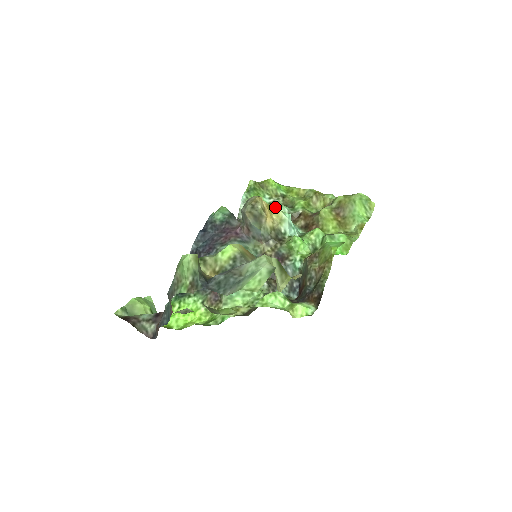
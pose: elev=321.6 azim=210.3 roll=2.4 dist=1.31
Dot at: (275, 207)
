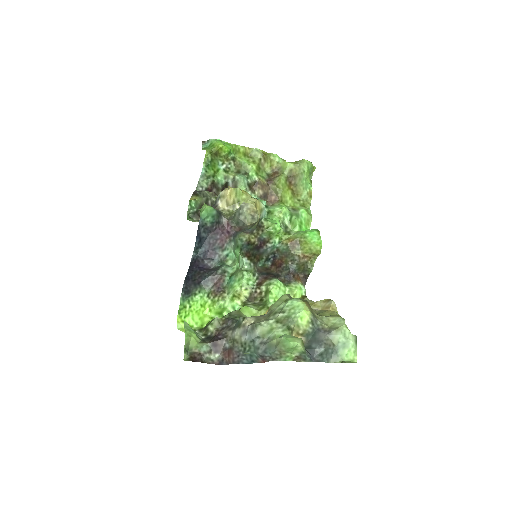
Dot at: (257, 201)
